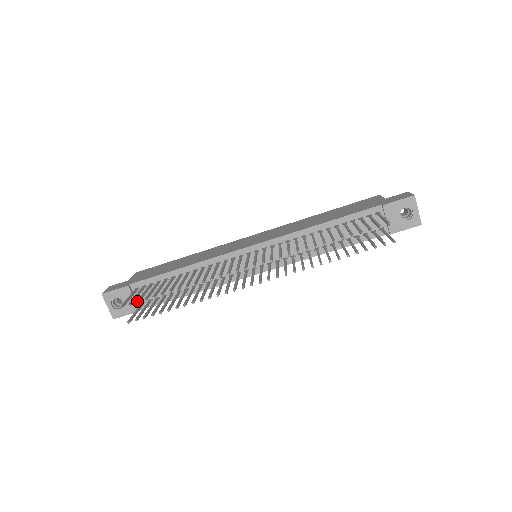
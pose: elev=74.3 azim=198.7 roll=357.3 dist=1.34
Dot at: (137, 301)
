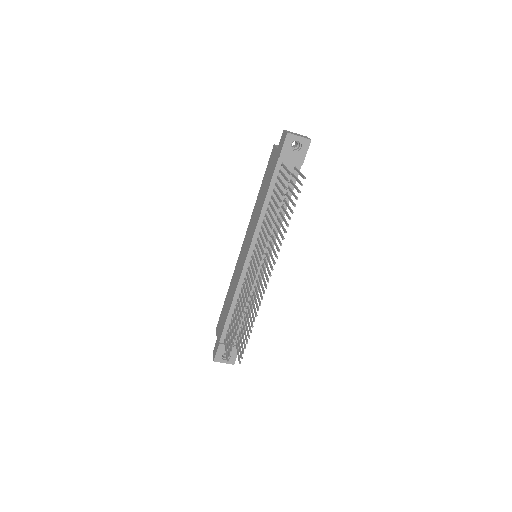
Dot at: (230, 351)
